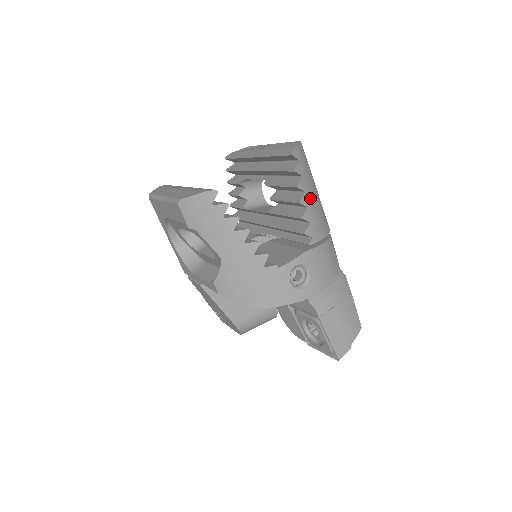
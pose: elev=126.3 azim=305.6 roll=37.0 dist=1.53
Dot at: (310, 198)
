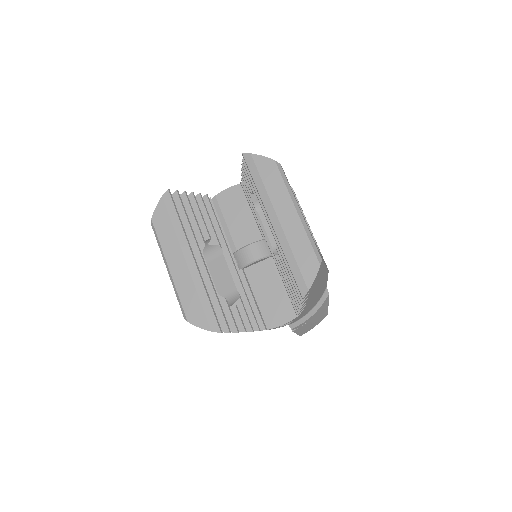
Dot at: (312, 296)
